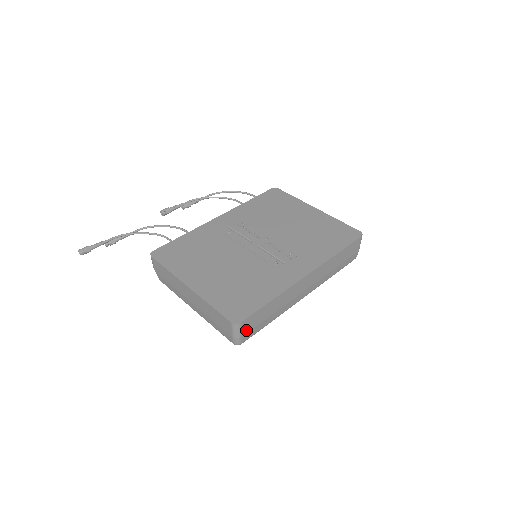
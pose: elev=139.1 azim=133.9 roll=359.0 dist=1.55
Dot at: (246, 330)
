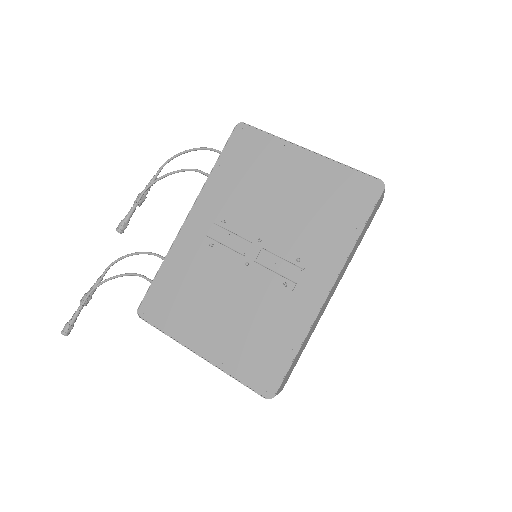
Dot at: (283, 385)
